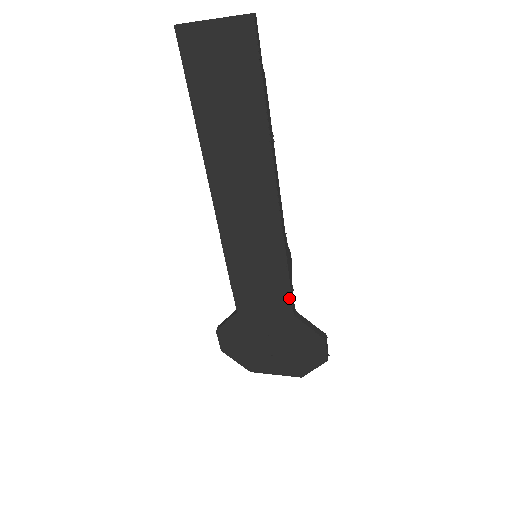
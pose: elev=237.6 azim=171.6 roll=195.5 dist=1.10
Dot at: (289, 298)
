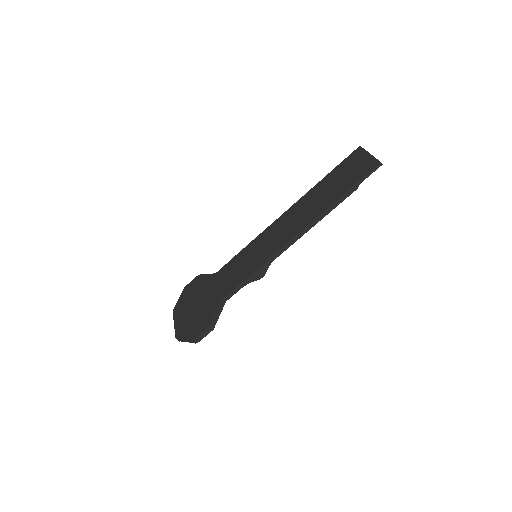
Dot at: (234, 288)
